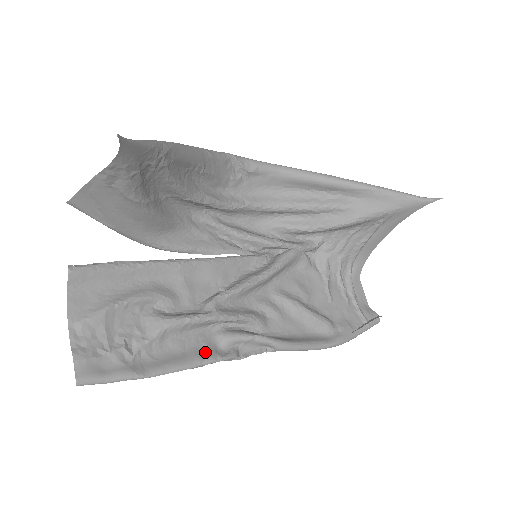
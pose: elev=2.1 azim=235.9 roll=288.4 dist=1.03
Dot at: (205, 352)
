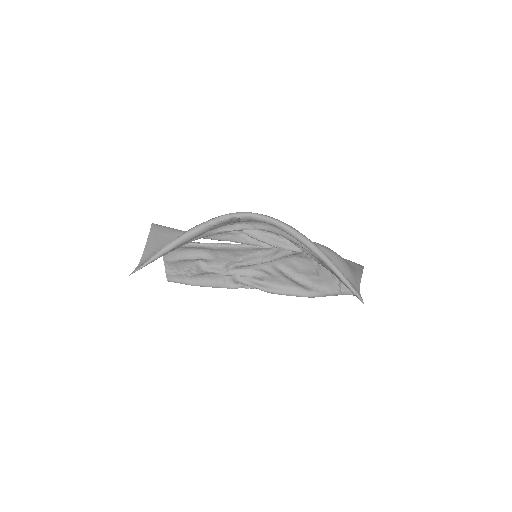
Dot at: (224, 283)
